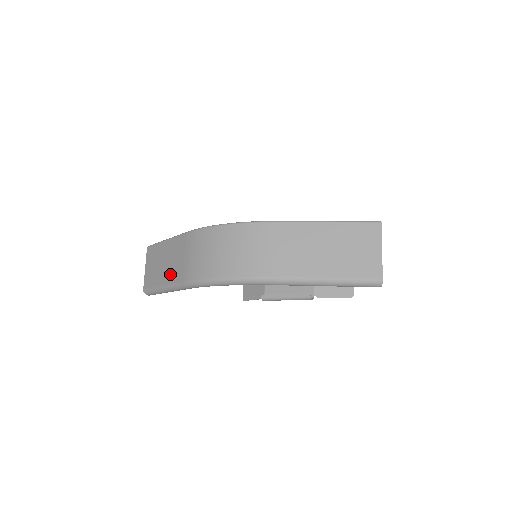
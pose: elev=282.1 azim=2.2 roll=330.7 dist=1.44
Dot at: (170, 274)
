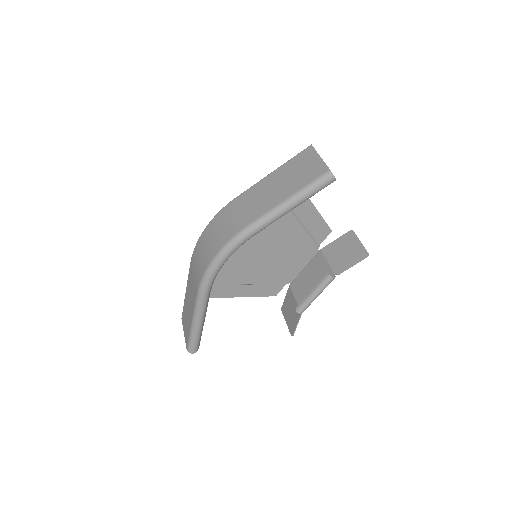
Dot at: (192, 305)
